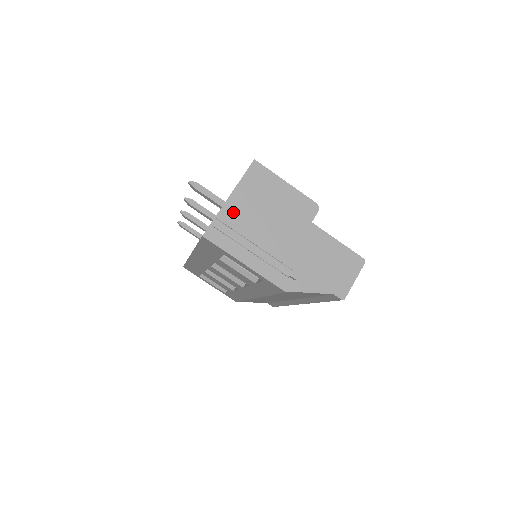
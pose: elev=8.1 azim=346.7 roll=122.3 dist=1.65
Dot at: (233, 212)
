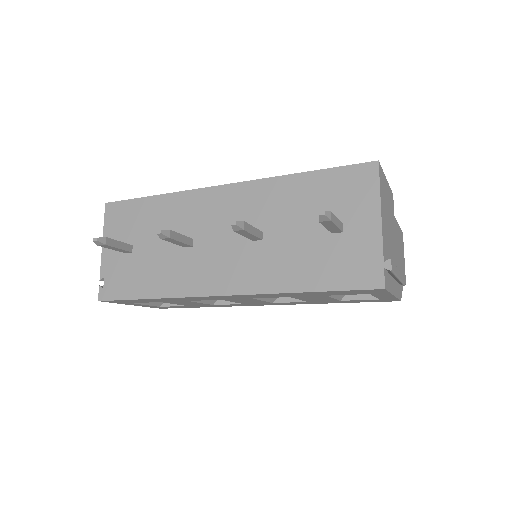
Dot at: (385, 241)
